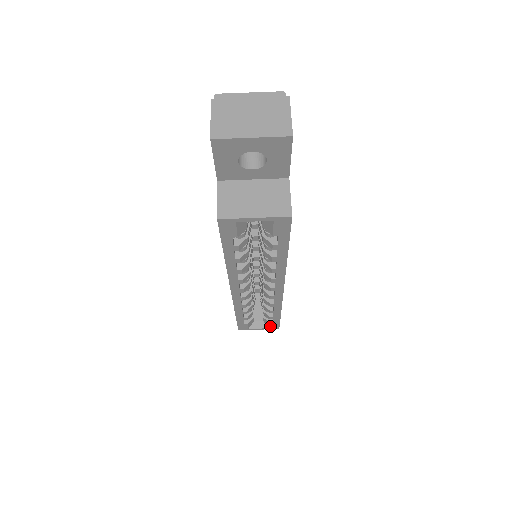
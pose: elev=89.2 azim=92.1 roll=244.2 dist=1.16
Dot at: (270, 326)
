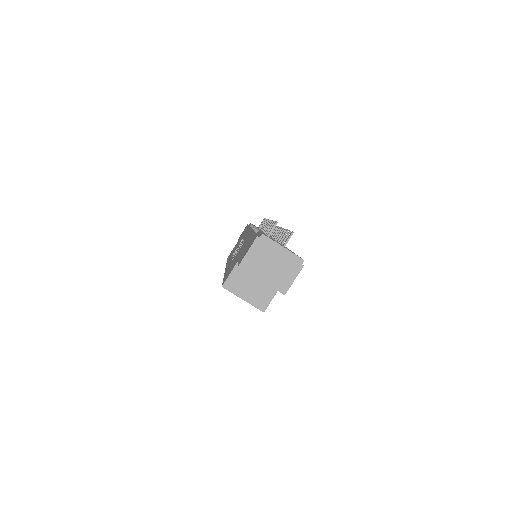
Dot at: occluded
